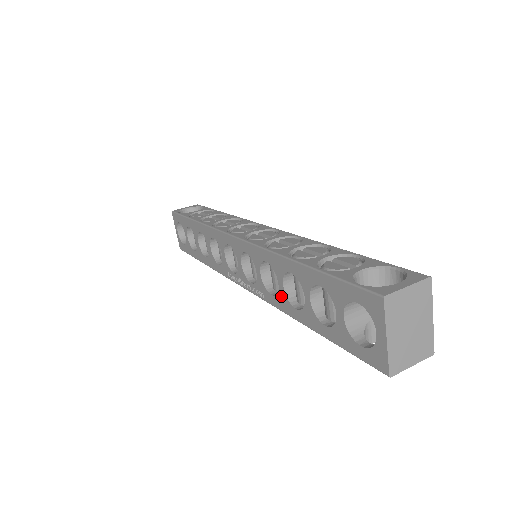
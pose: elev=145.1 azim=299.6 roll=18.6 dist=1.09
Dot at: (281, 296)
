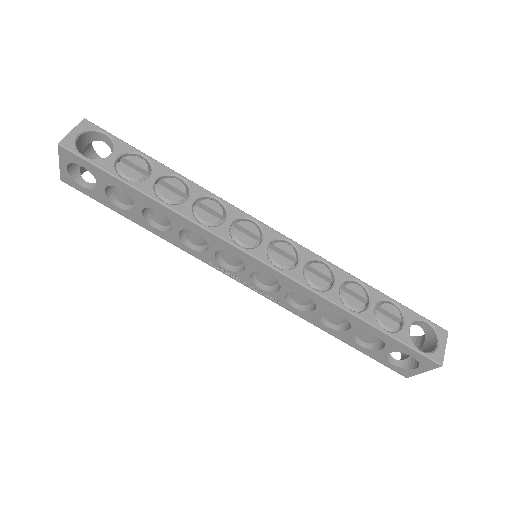
Dot at: (311, 315)
